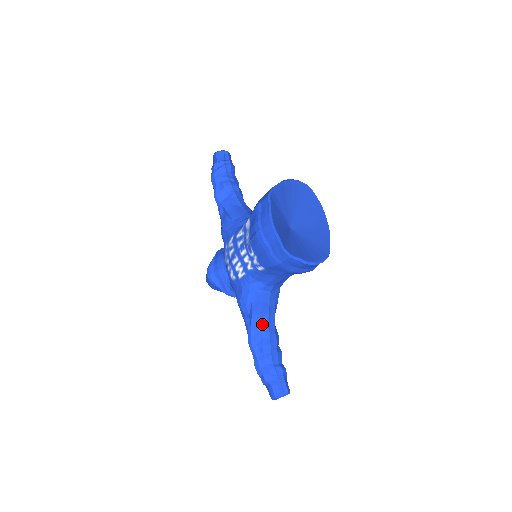
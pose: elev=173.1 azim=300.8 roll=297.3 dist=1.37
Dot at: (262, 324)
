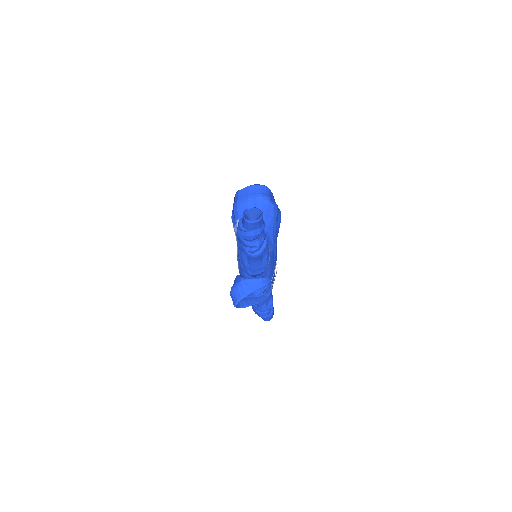
Dot at: occluded
